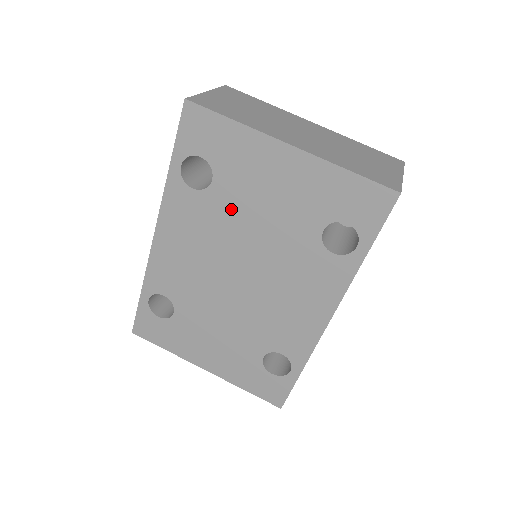
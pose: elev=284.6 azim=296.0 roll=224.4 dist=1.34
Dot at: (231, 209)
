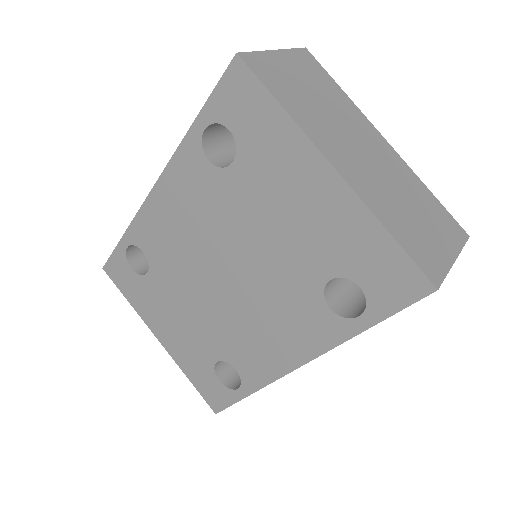
Dot at: (241, 204)
